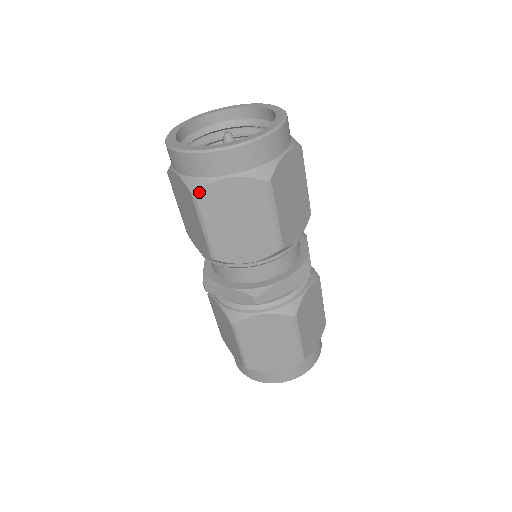
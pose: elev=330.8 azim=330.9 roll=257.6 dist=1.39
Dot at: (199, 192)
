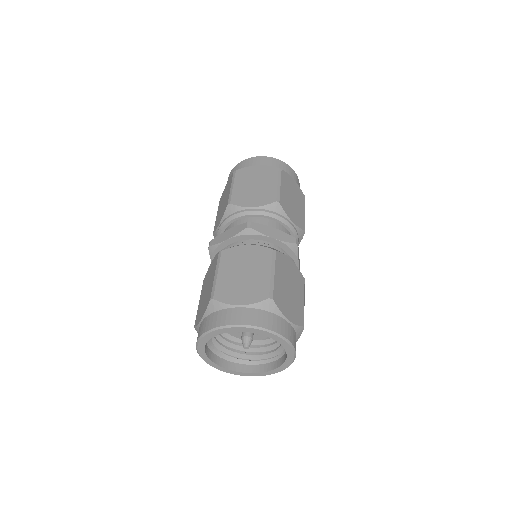
Dot at: (283, 171)
